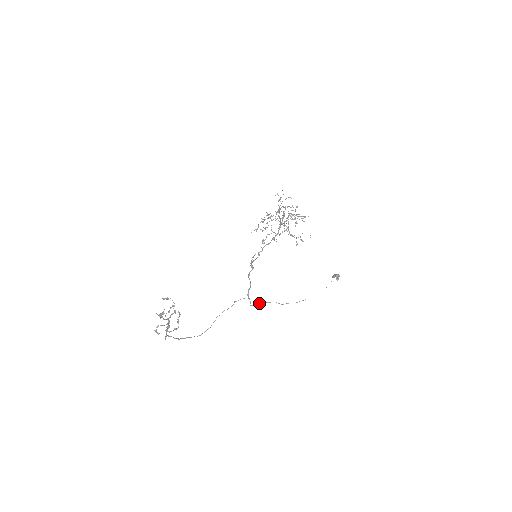
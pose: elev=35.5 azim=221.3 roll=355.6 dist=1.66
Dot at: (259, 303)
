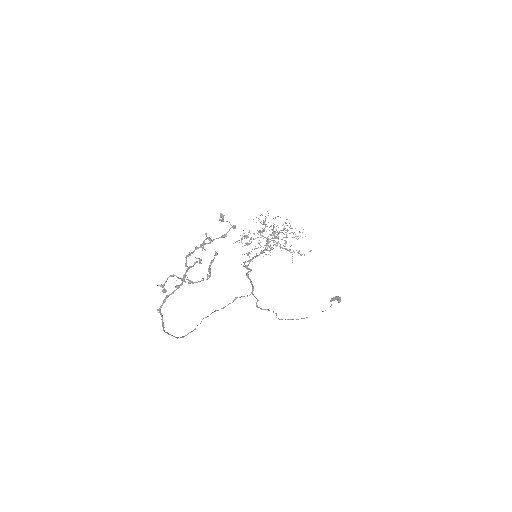
Dot at: occluded
